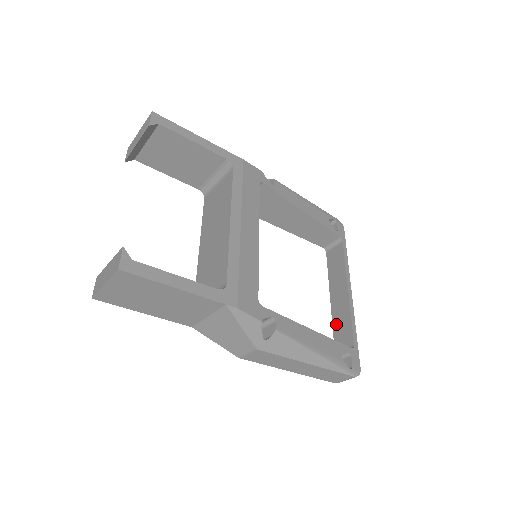
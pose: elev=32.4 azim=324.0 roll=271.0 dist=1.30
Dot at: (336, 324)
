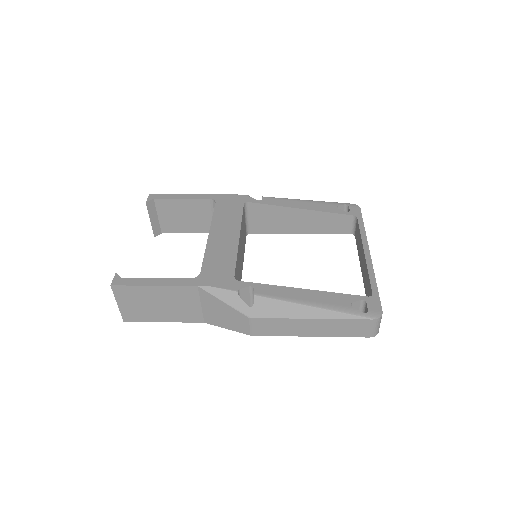
Dot at: (365, 287)
